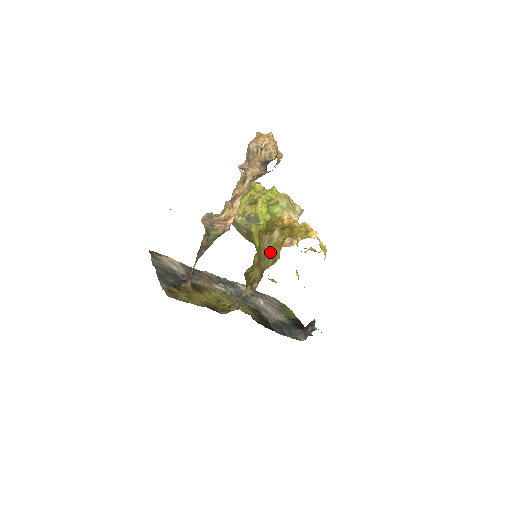
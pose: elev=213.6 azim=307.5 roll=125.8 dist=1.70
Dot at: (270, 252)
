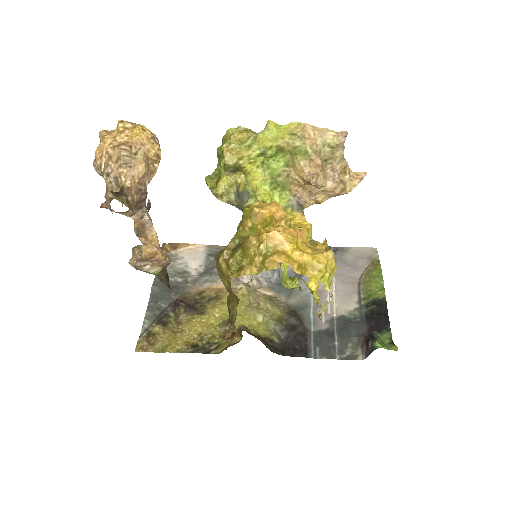
Dot at: (228, 288)
